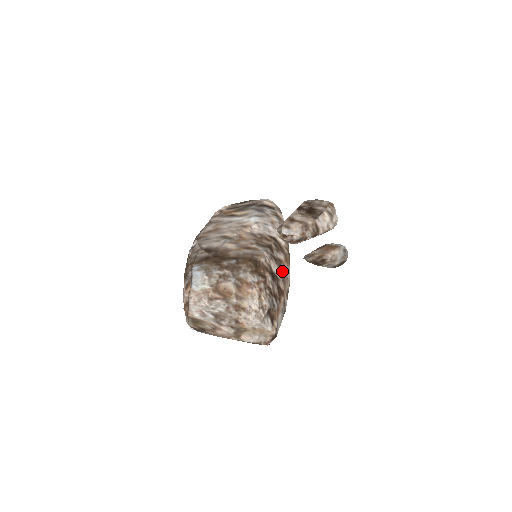
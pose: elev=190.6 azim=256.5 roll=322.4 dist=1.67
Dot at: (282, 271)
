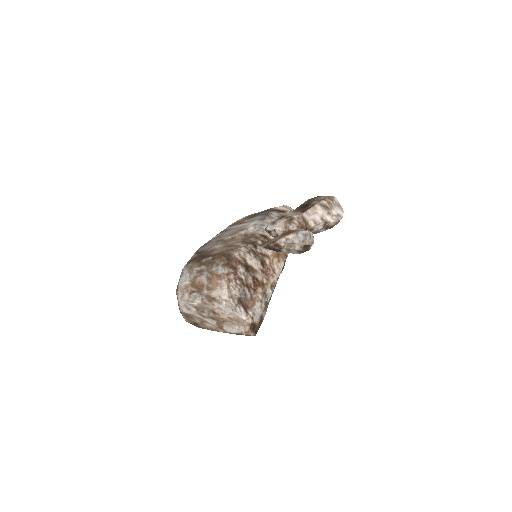
Dot at: (264, 264)
